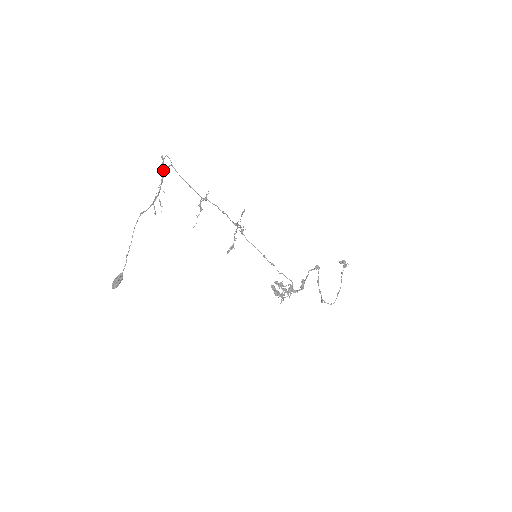
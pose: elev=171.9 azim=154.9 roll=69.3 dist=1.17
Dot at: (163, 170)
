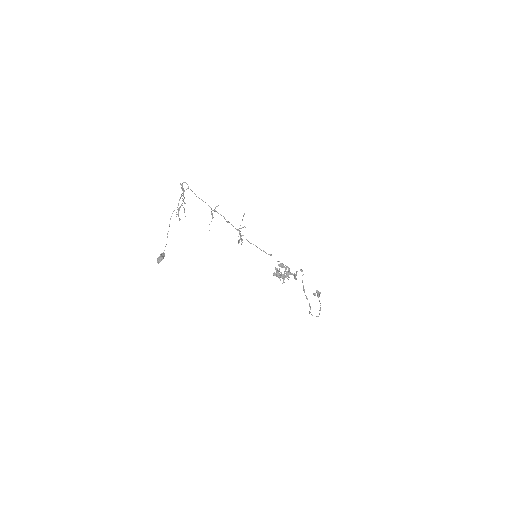
Dot at: (183, 189)
